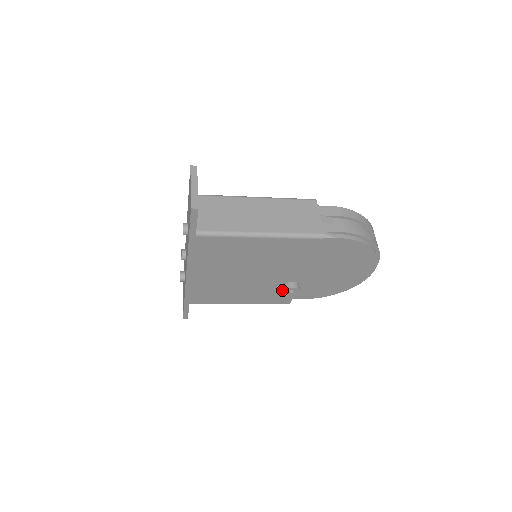
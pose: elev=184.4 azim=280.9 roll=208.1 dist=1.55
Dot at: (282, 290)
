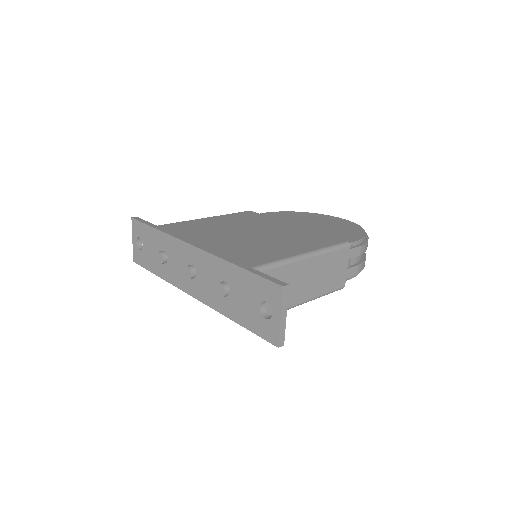
Dot at: occluded
